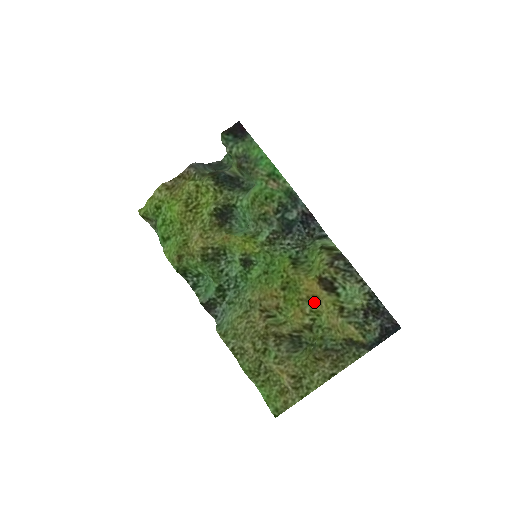
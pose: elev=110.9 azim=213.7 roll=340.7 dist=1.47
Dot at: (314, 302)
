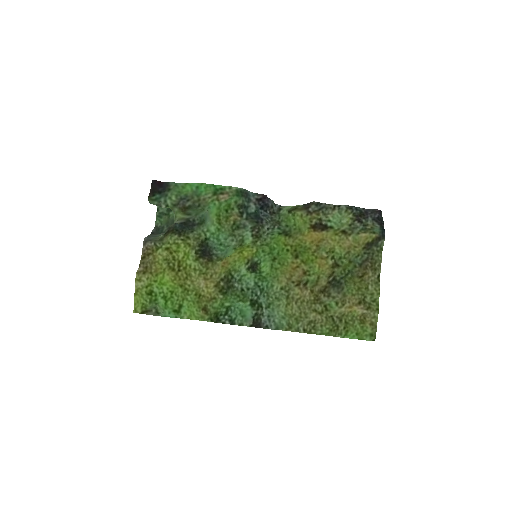
Dot at: (323, 246)
